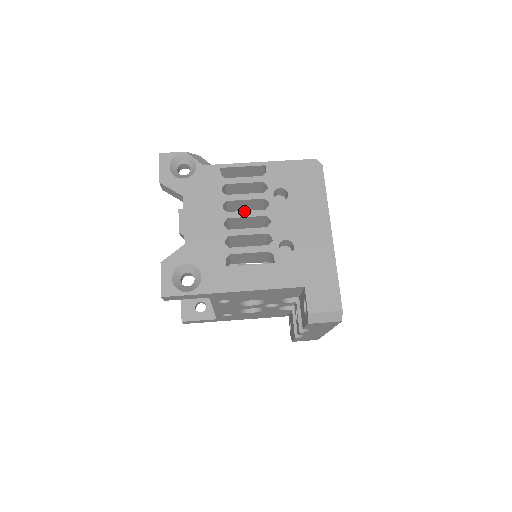
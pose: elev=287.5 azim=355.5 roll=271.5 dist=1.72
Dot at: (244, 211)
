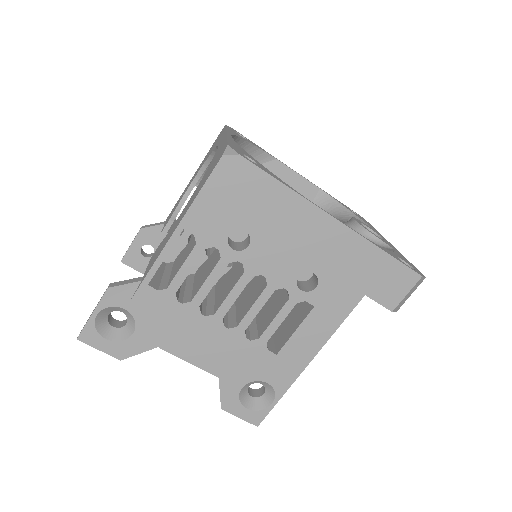
Dot at: (227, 296)
